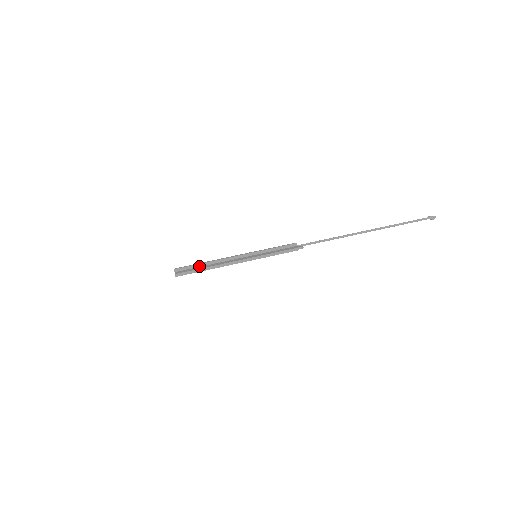
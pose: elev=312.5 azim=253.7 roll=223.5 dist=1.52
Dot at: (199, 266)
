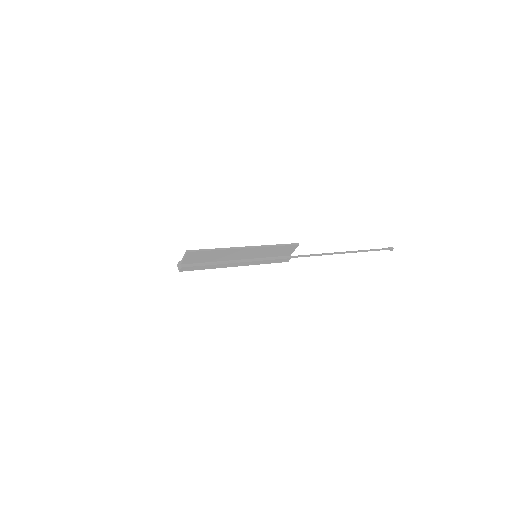
Dot at: (203, 260)
